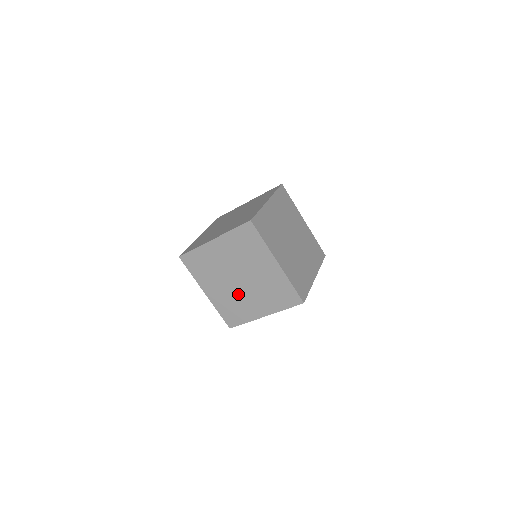
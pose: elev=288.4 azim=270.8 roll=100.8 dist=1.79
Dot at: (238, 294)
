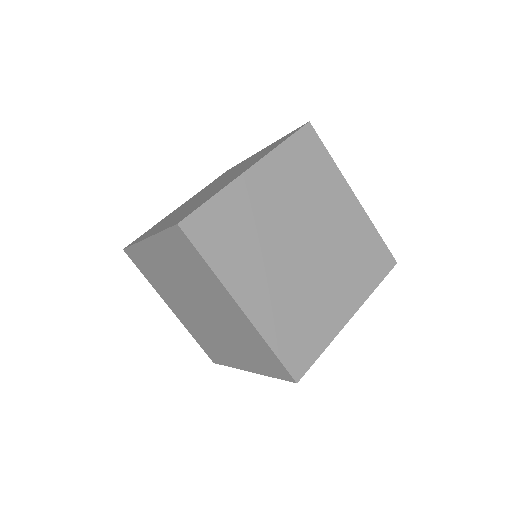
Dot at: occluded
